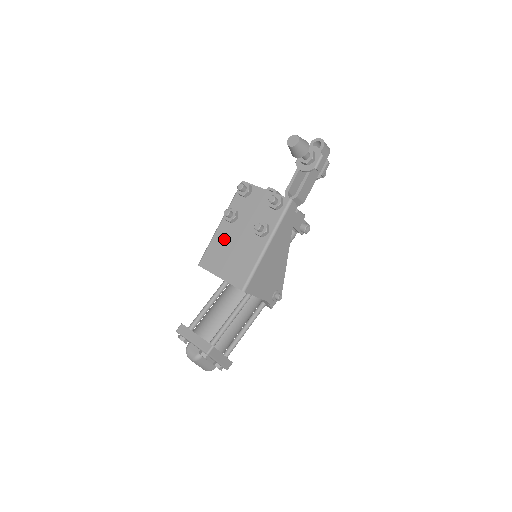
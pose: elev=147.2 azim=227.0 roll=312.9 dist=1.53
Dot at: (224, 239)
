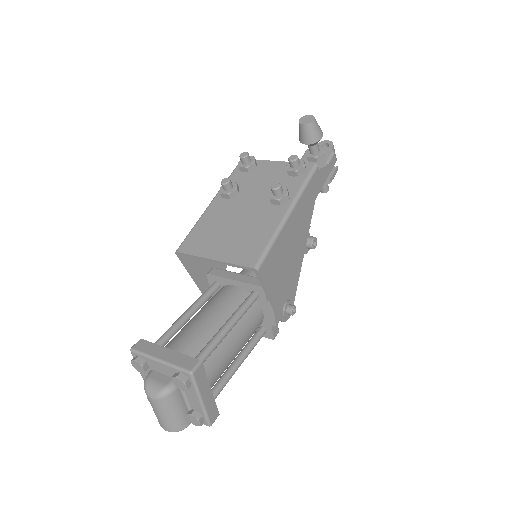
Dot at: (219, 216)
